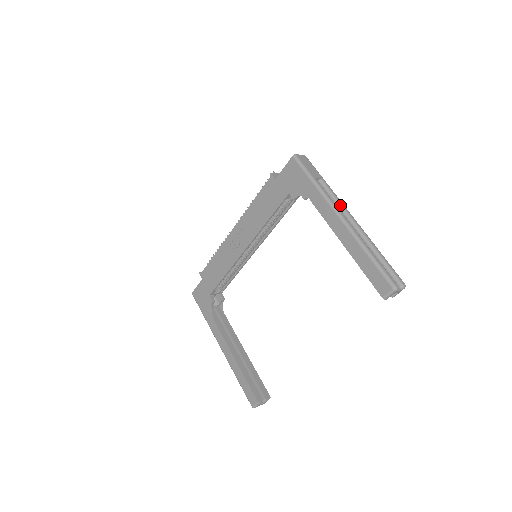
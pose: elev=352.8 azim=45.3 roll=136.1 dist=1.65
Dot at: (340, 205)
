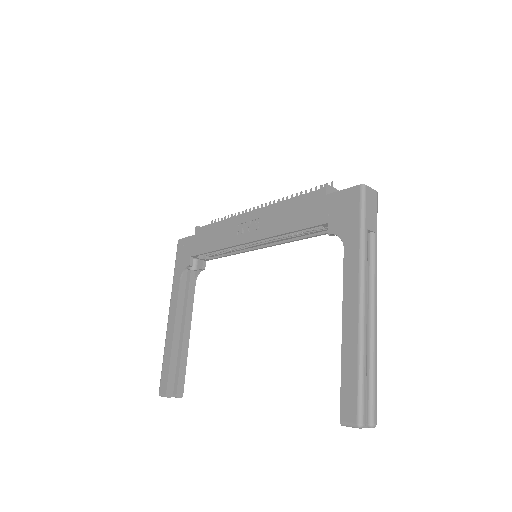
Dot at: (372, 280)
